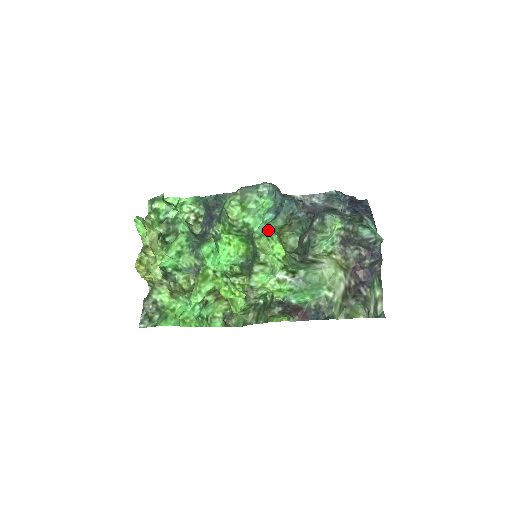
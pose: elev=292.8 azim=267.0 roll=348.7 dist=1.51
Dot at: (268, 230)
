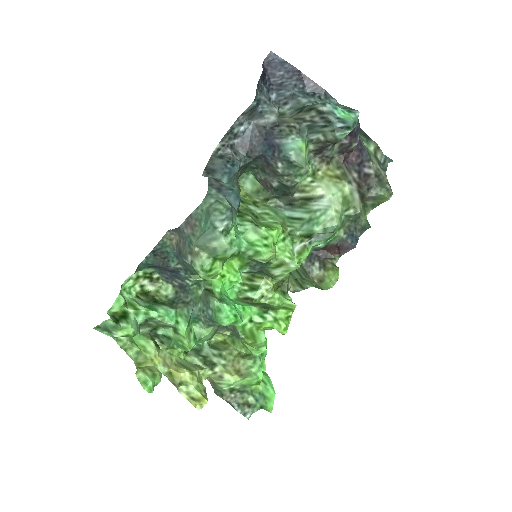
Dot at: (249, 231)
